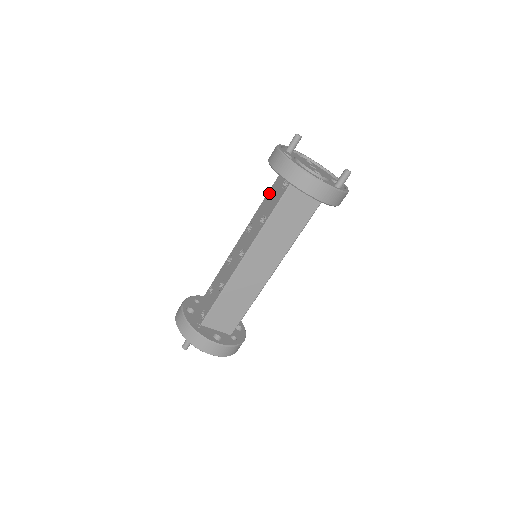
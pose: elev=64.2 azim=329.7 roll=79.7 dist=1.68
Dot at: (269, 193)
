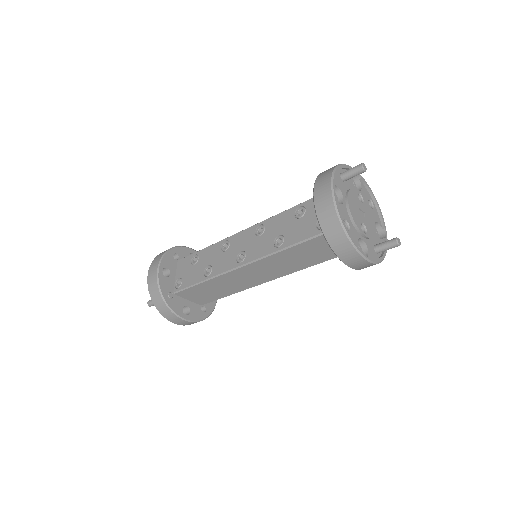
Dot at: (298, 209)
